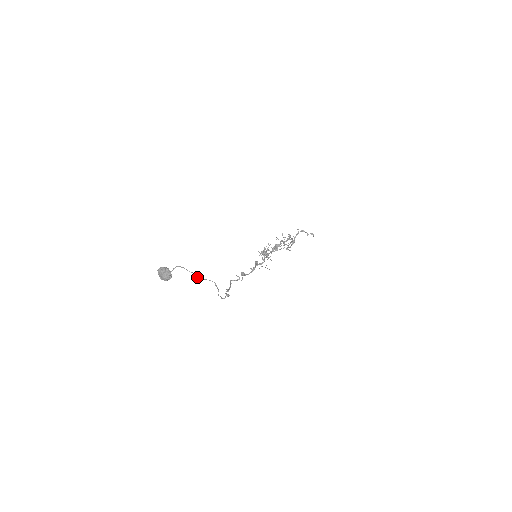
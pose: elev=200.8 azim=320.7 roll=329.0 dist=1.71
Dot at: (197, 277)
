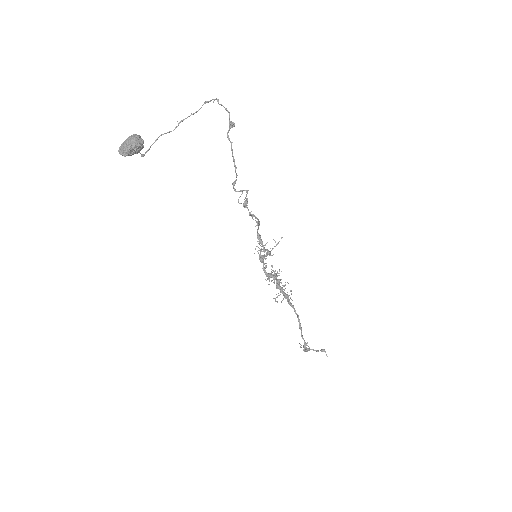
Dot at: (178, 123)
